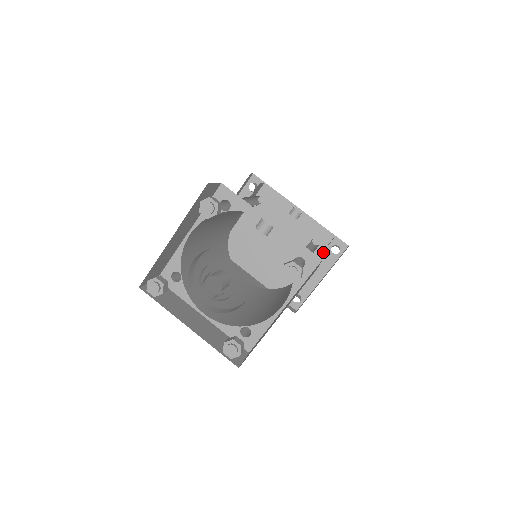
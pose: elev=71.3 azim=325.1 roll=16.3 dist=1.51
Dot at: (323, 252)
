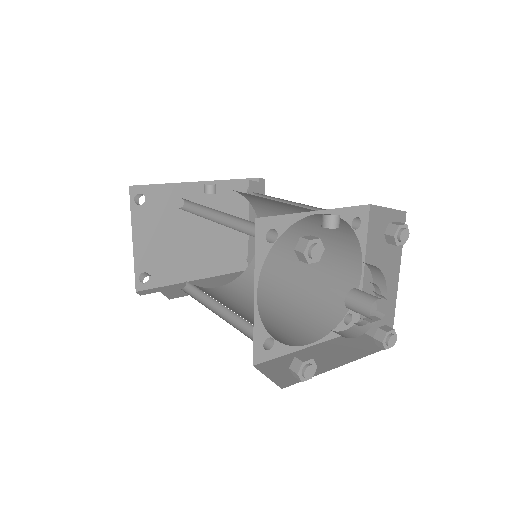
Dot at: (244, 202)
